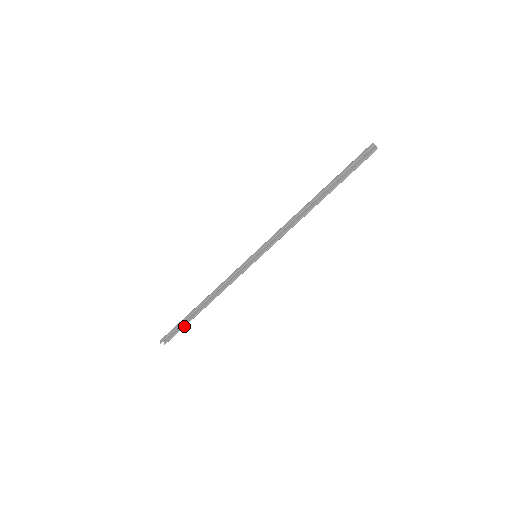
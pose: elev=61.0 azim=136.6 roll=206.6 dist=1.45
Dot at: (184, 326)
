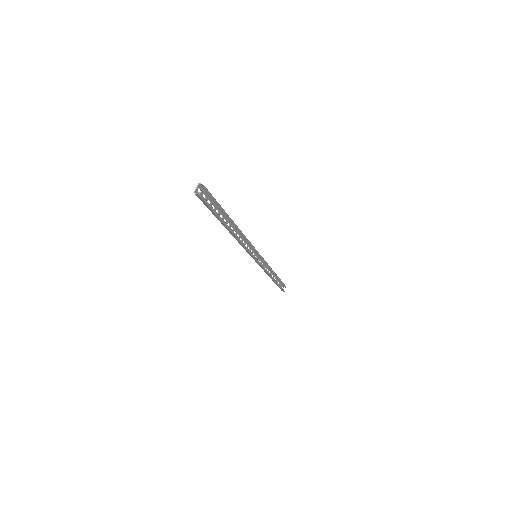
Dot at: (281, 282)
